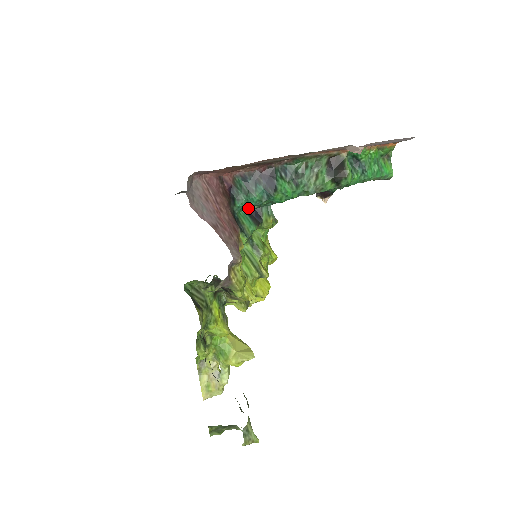
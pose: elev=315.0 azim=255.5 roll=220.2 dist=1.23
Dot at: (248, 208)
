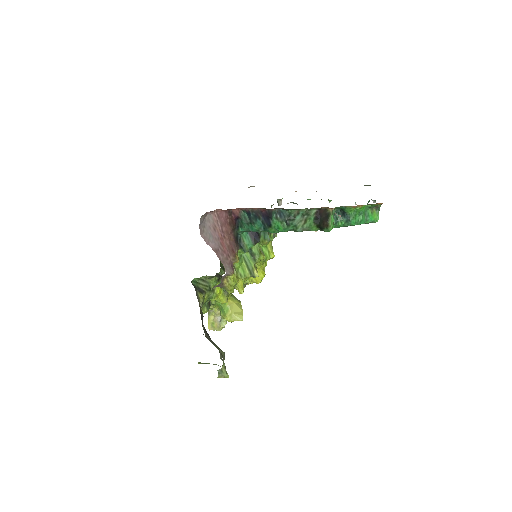
Dot at: occluded
